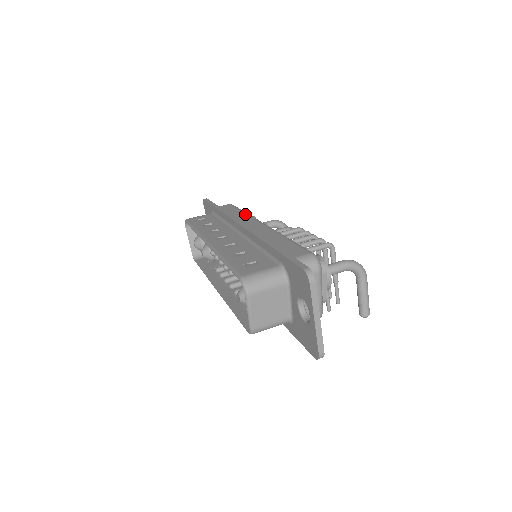
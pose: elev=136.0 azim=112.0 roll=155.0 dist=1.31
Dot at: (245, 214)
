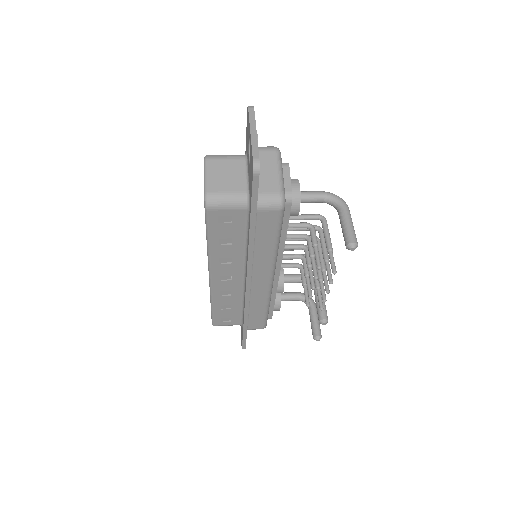
Dot at: occluded
